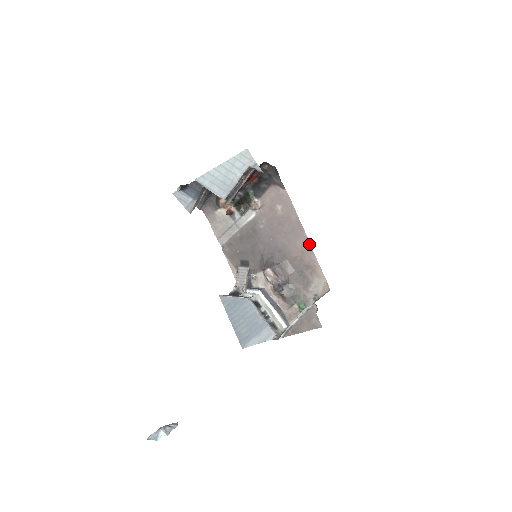
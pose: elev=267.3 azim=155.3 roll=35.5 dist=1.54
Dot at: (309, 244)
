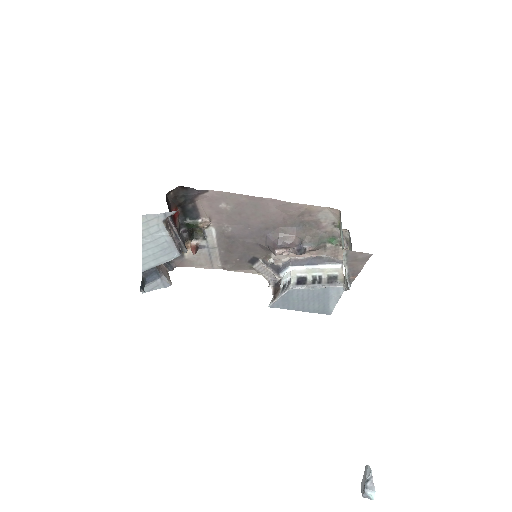
Dot at: (281, 202)
